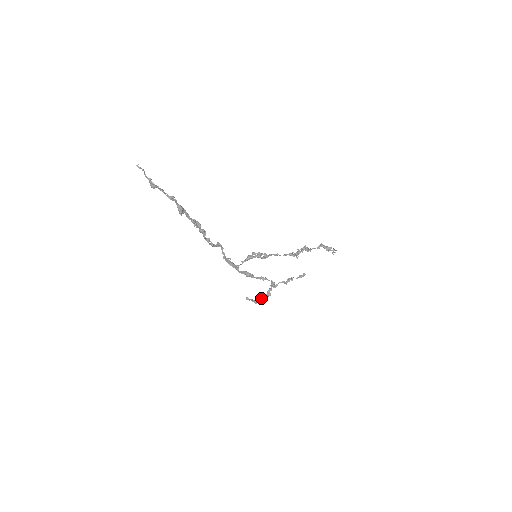
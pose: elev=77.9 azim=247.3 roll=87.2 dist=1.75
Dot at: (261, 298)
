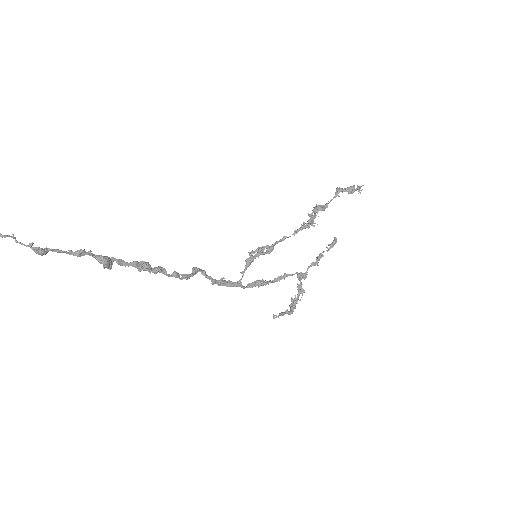
Dot at: (294, 303)
